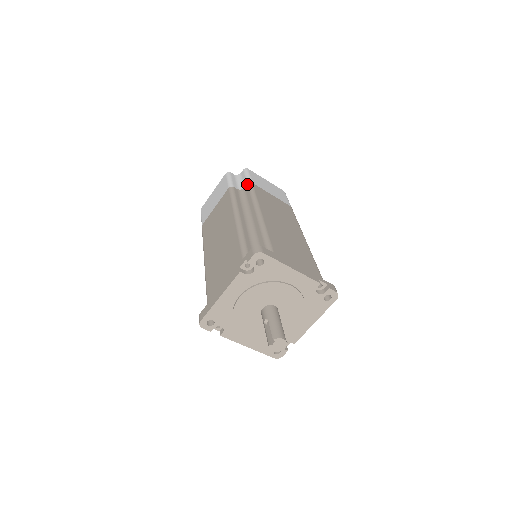
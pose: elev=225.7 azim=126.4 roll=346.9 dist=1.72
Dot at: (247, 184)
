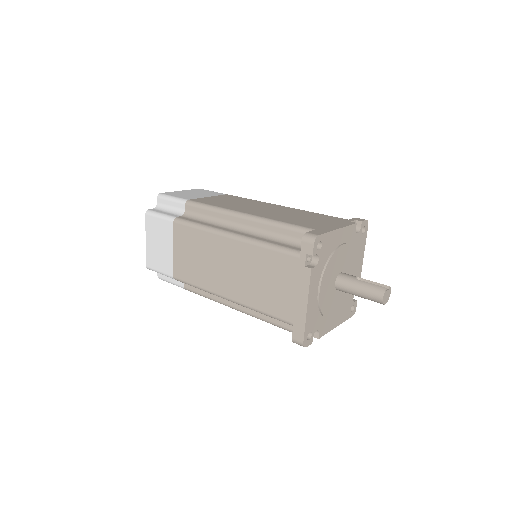
Dot at: occluded
